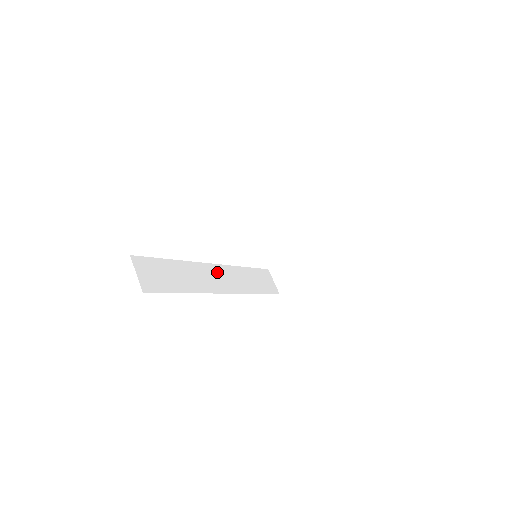
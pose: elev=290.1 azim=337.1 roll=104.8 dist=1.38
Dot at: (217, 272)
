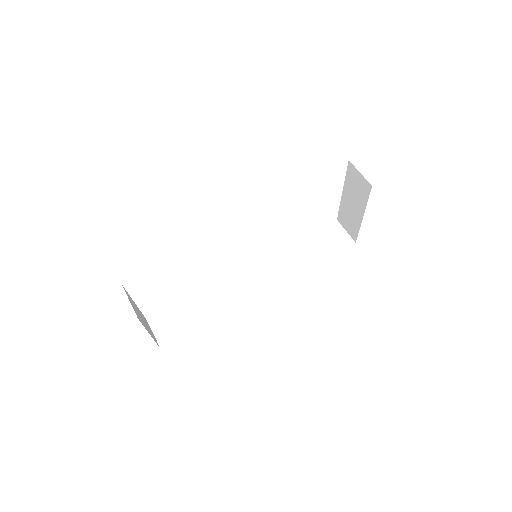
Dot at: (251, 274)
